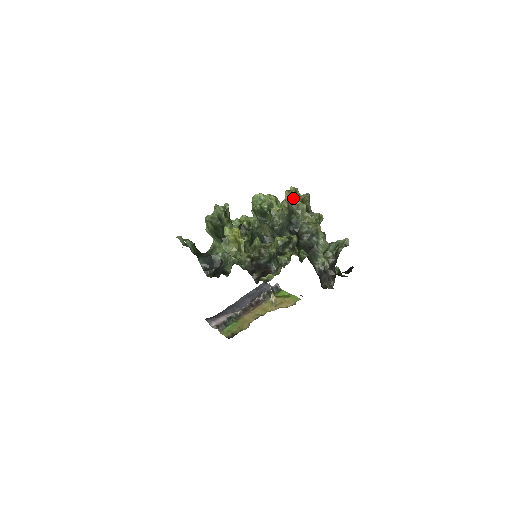
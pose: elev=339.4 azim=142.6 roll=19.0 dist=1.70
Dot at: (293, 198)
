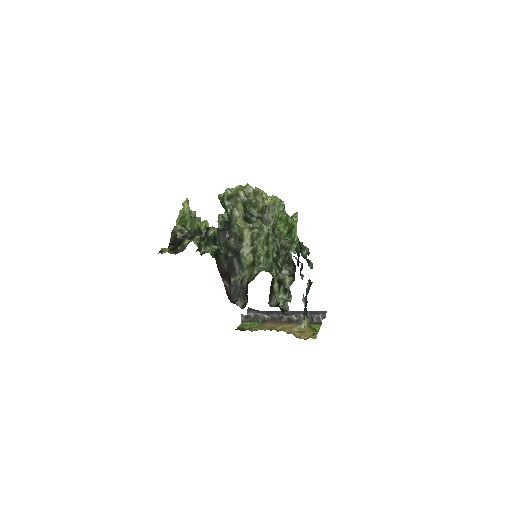
Dot at: (238, 194)
